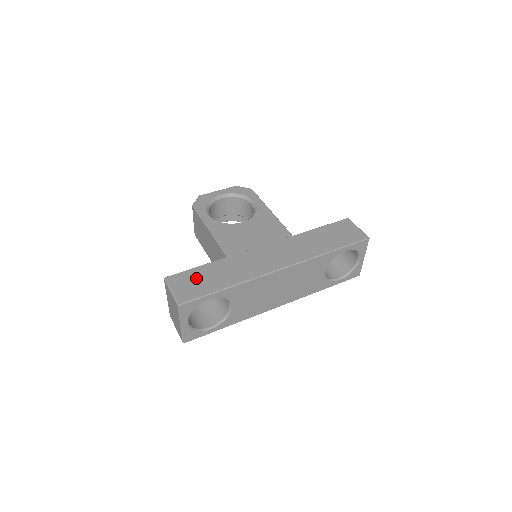
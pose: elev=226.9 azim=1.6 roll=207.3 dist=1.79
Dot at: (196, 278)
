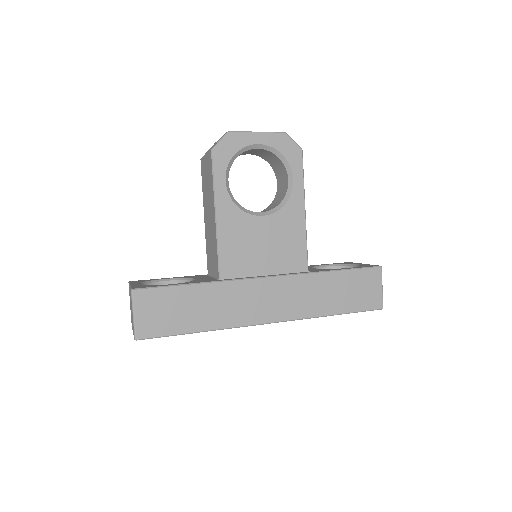
Dot at: (169, 305)
